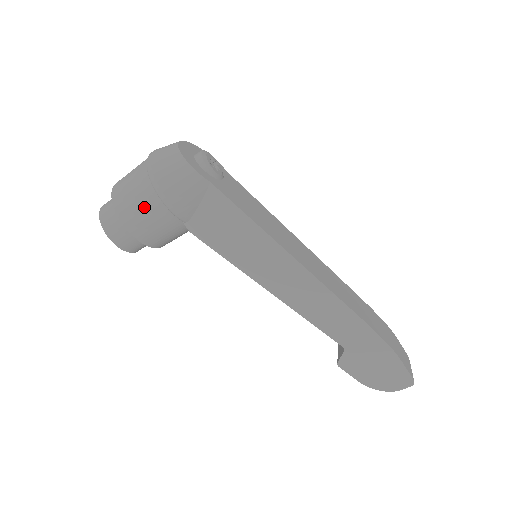
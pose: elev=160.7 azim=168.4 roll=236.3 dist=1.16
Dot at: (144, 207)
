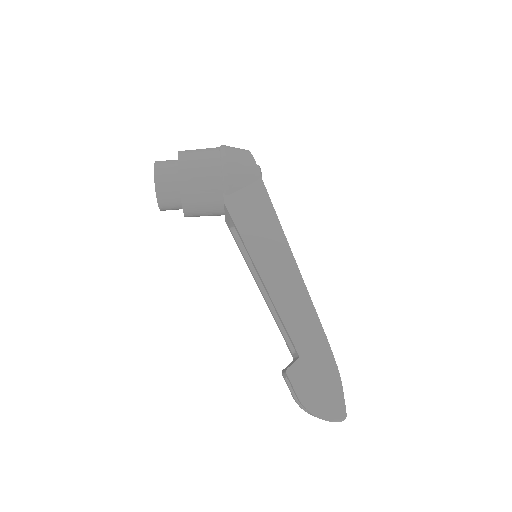
Dot at: (204, 165)
